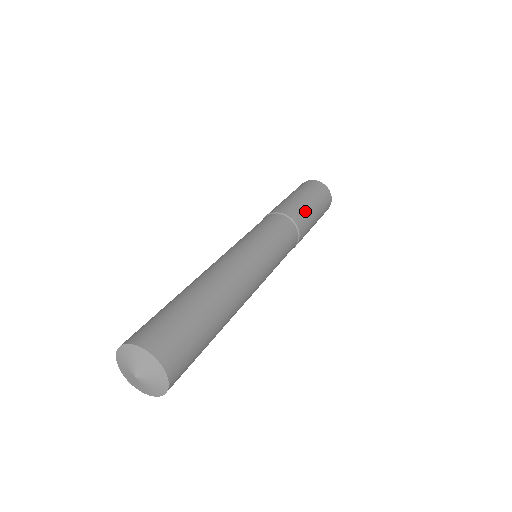
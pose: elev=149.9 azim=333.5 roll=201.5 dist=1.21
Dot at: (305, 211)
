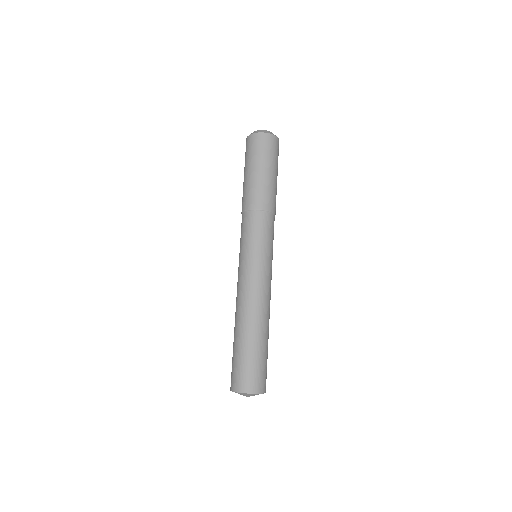
Dot at: (270, 189)
